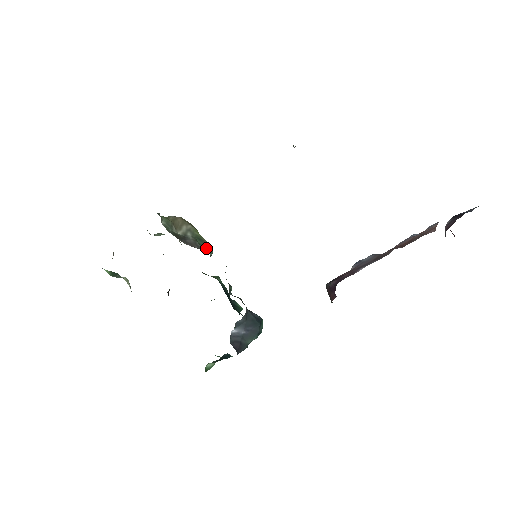
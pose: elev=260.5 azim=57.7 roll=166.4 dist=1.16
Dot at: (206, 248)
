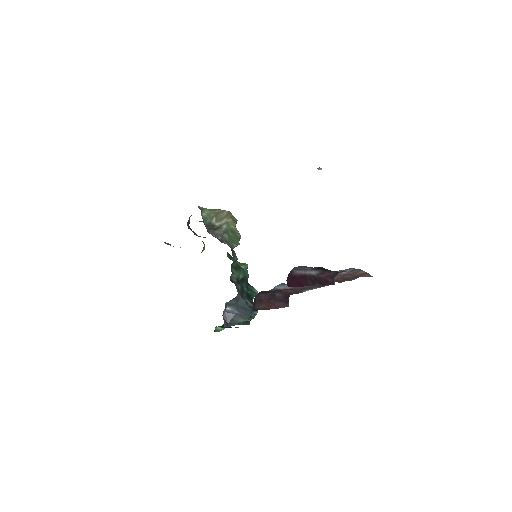
Dot at: (234, 240)
